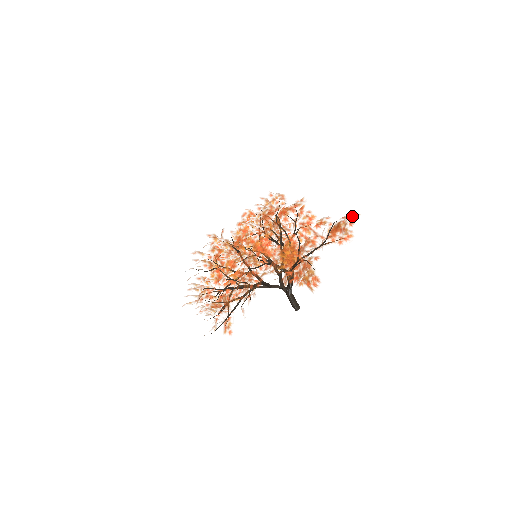
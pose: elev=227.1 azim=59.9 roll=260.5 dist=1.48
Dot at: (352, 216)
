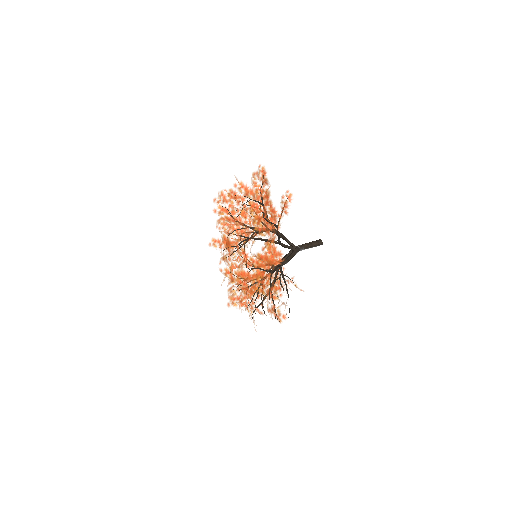
Dot at: (267, 200)
